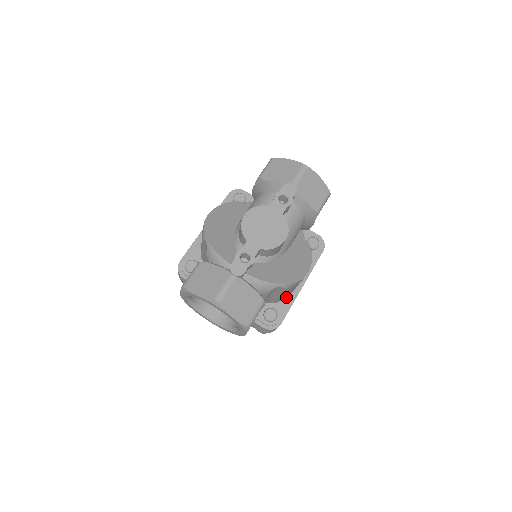
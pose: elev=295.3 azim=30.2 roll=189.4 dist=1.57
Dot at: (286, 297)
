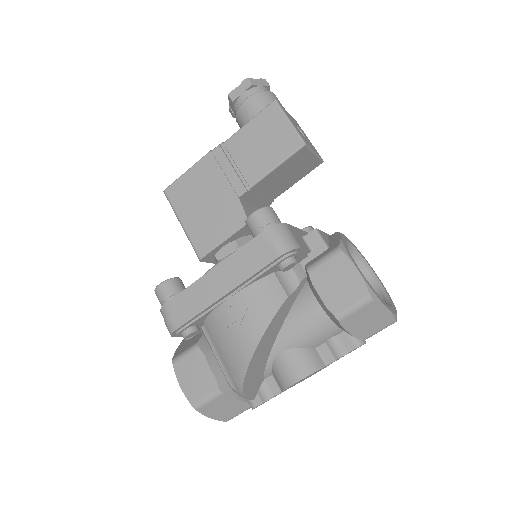
Dot at: occluded
